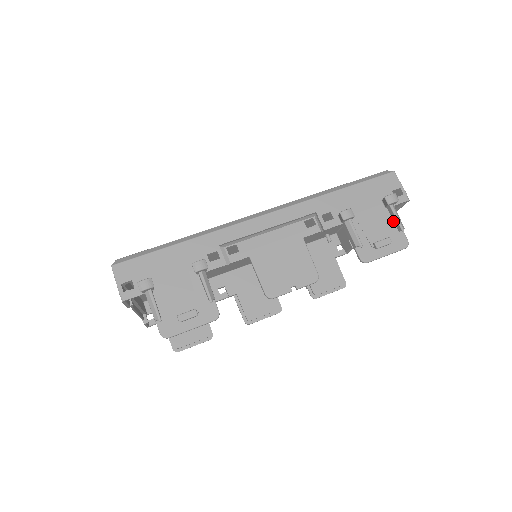
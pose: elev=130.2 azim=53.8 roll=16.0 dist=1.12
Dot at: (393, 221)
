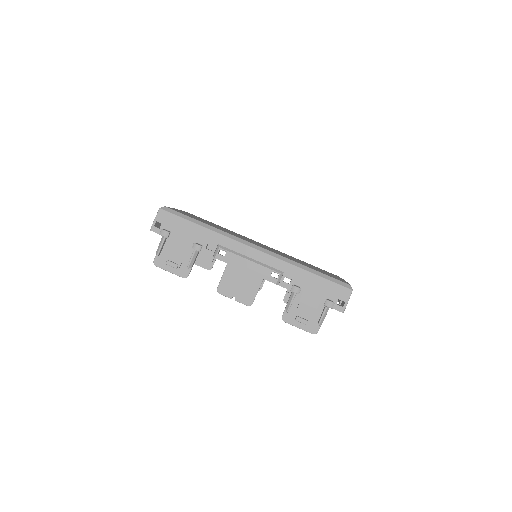
Dot at: (321, 315)
